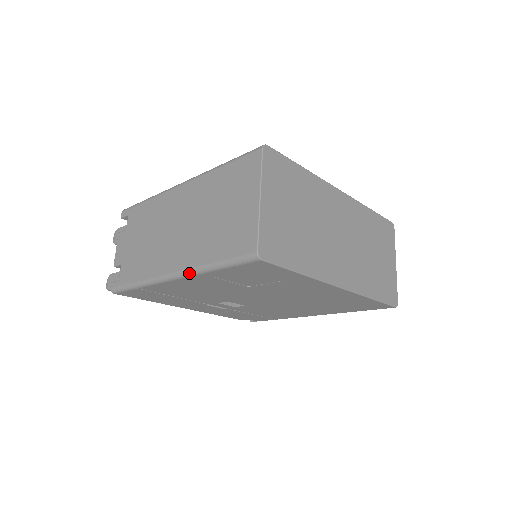
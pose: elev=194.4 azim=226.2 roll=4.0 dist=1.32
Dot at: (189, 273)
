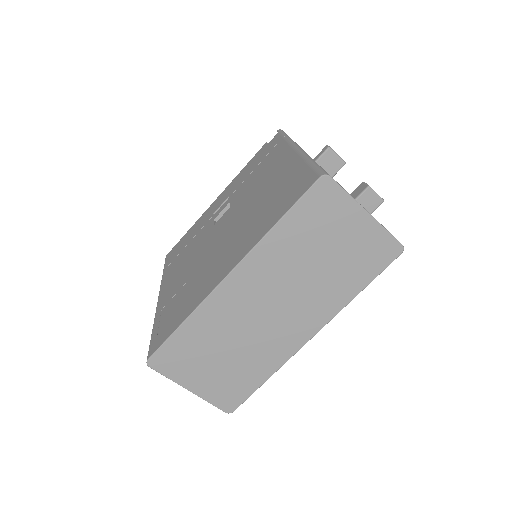
Dot at: occluded
